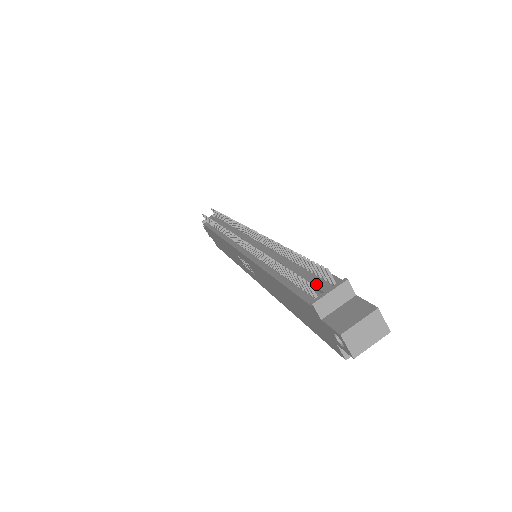
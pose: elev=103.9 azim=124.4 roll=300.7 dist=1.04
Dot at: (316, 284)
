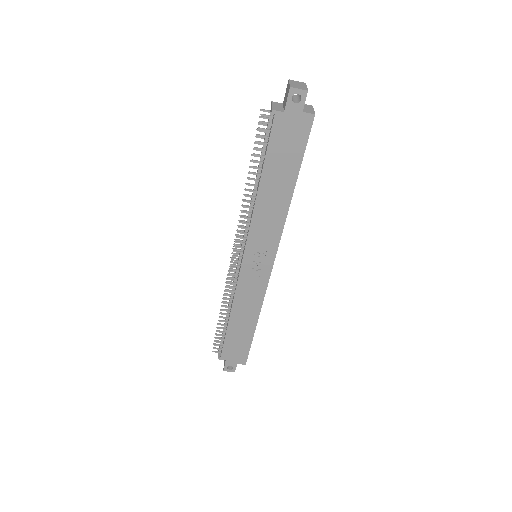
Dot at: (268, 123)
